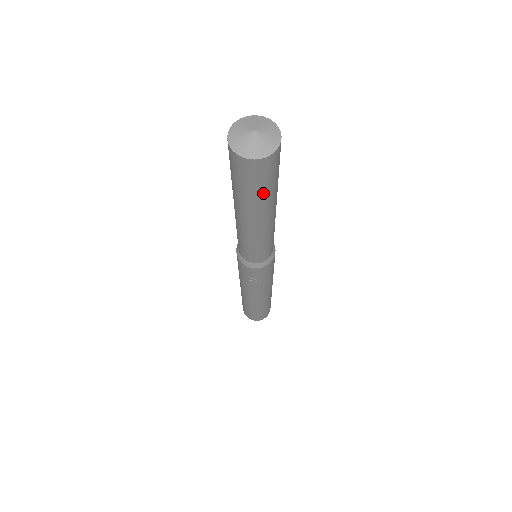
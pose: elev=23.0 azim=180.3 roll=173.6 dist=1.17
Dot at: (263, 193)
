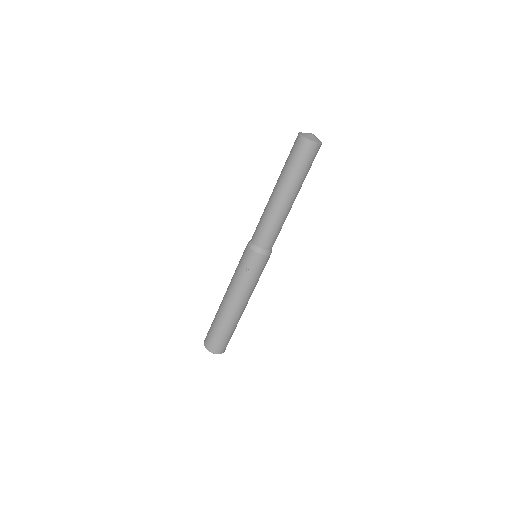
Dot at: (298, 170)
